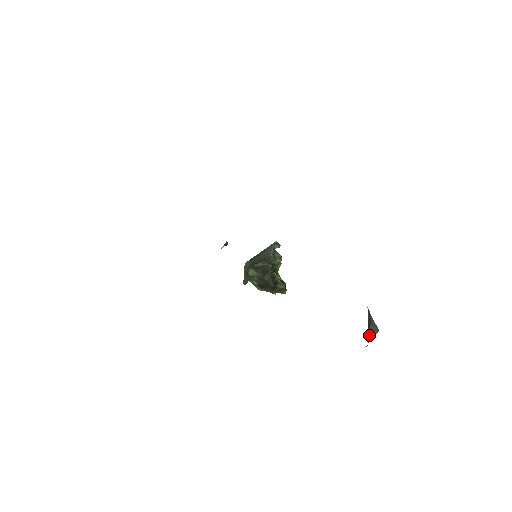
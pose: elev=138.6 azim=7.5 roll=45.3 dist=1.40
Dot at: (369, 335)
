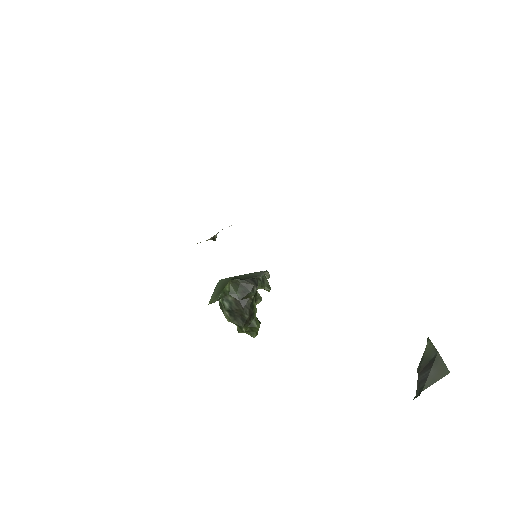
Dot at: (428, 378)
